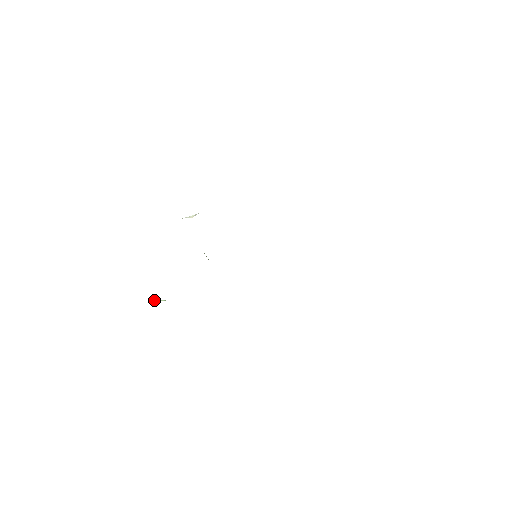
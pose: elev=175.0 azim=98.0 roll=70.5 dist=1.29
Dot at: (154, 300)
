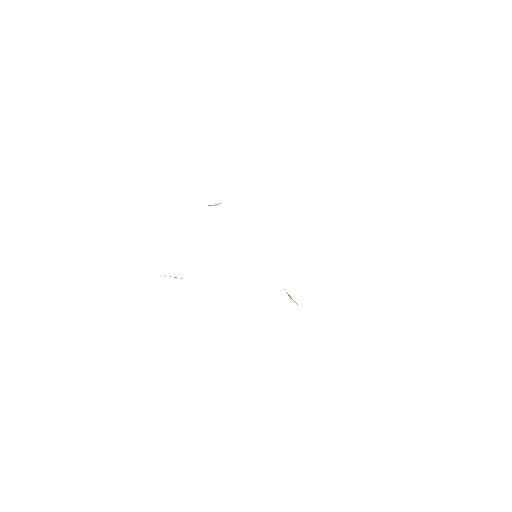
Dot at: occluded
